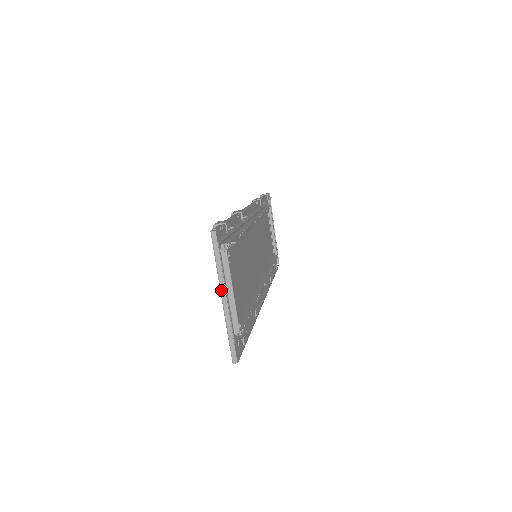
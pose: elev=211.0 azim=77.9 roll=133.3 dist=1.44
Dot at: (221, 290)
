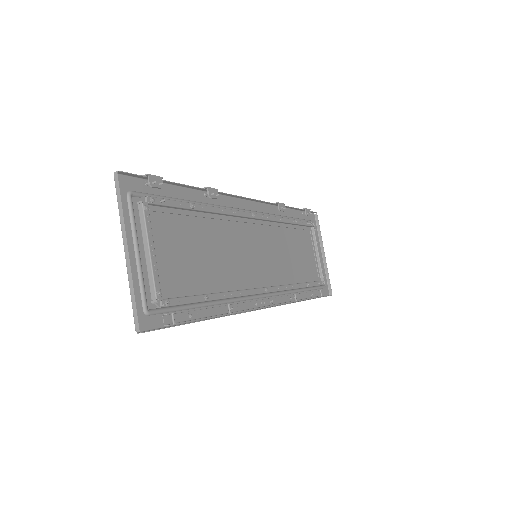
Dot at: (123, 240)
